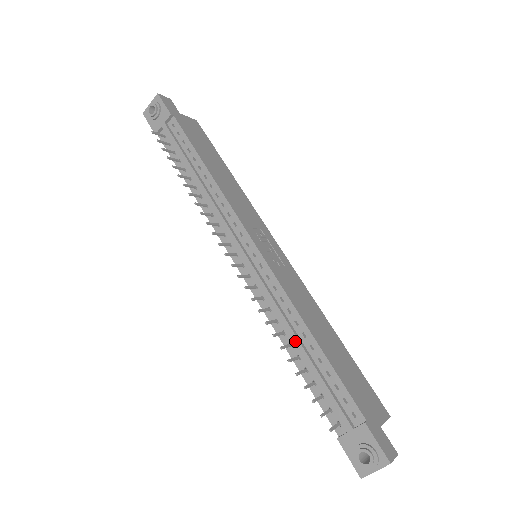
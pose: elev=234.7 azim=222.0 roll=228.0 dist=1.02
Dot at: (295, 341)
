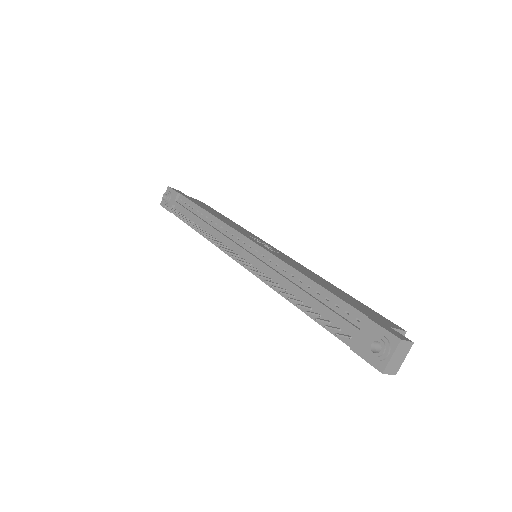
Dot at: (294, 288)
